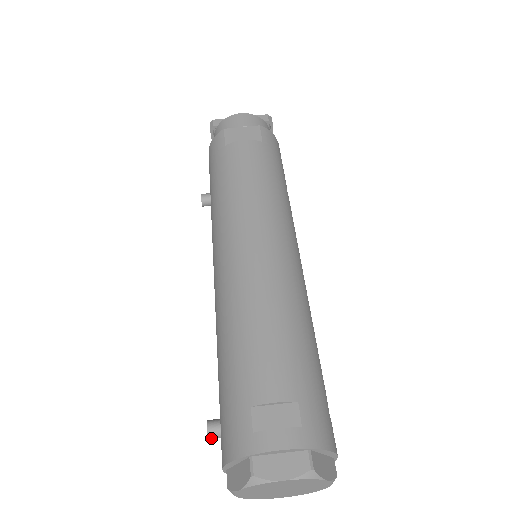
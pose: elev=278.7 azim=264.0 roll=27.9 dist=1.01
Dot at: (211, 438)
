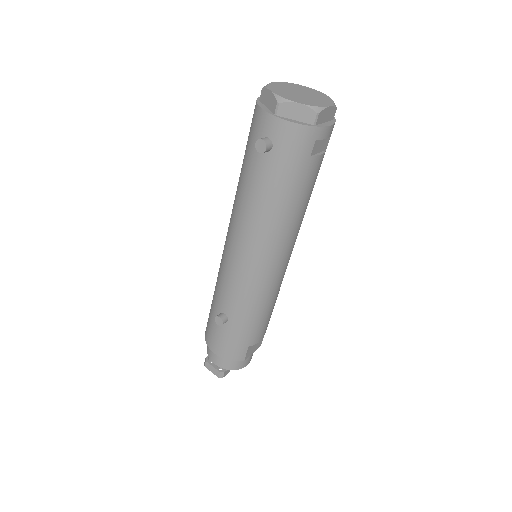
Dot at: (263, 139)
